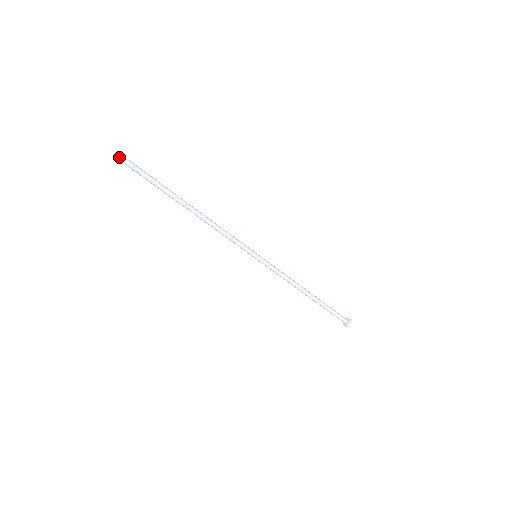
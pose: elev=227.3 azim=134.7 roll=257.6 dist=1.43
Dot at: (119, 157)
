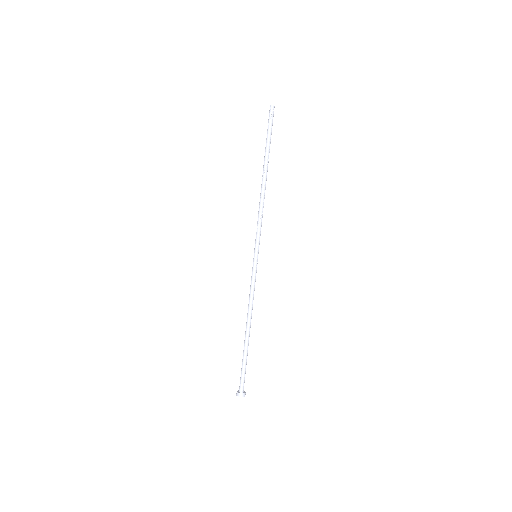
Dot at: (272, 105)
